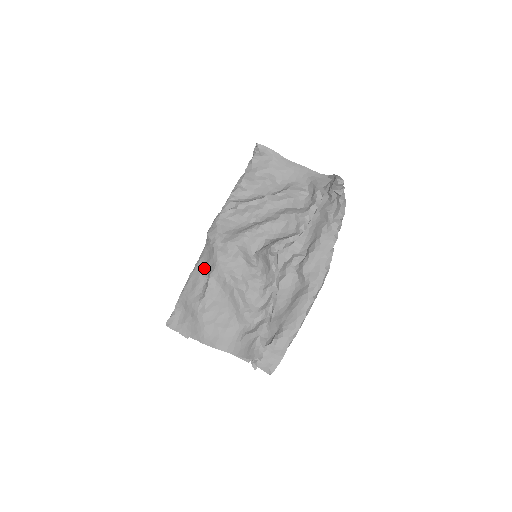
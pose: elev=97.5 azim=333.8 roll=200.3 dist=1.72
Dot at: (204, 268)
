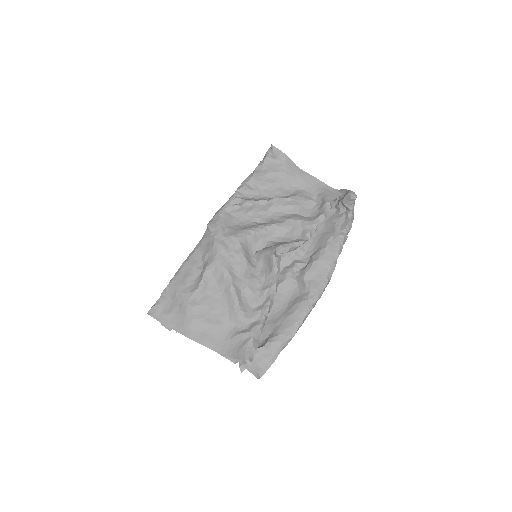
Dot at: (199, 260)
